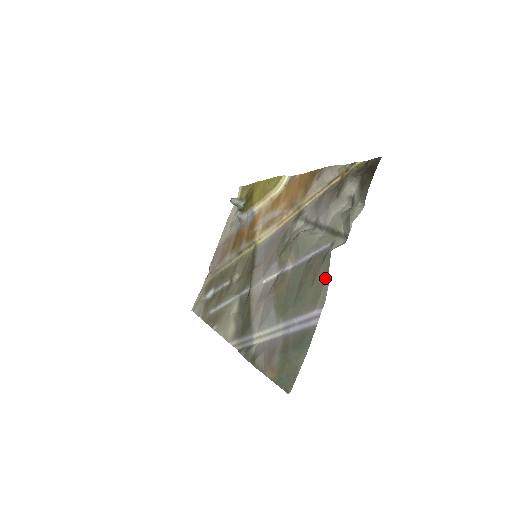
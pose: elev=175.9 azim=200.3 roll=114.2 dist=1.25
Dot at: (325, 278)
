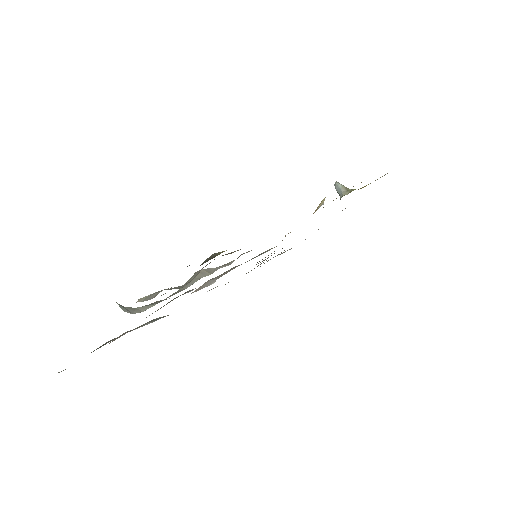
Dot at: occluded
